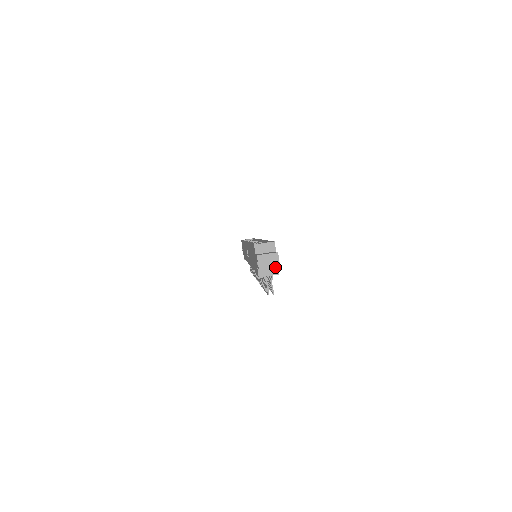
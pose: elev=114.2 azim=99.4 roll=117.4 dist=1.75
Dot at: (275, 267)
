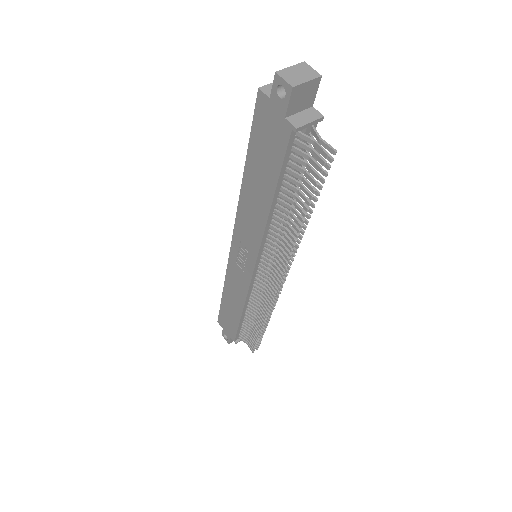
Dot at: (311, 110)
